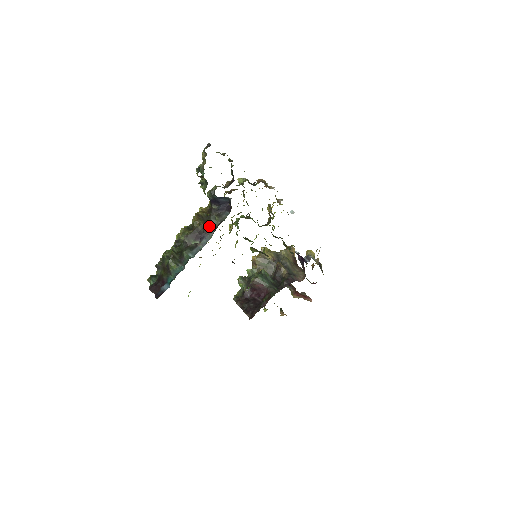
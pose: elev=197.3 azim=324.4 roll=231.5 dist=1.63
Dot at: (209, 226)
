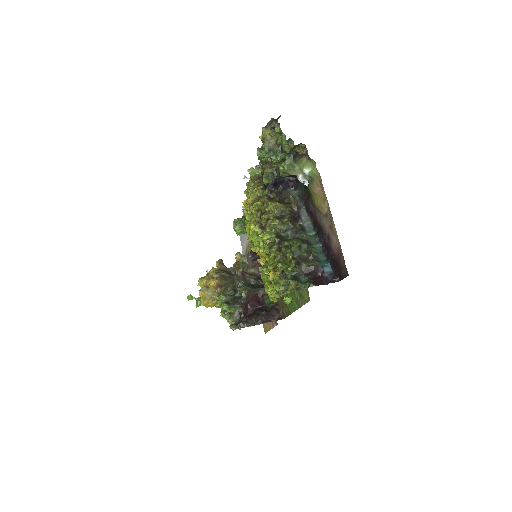
Dot at: (297, 203)
